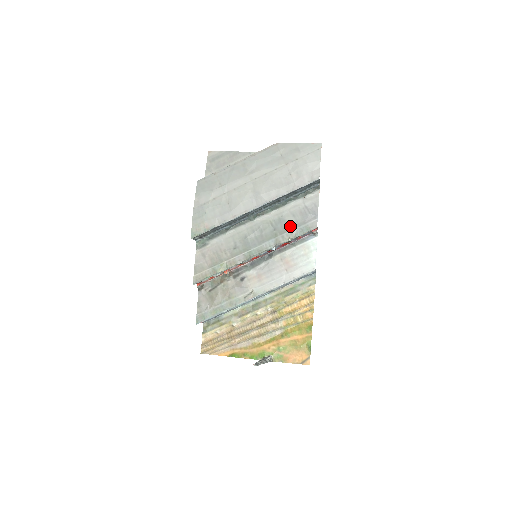
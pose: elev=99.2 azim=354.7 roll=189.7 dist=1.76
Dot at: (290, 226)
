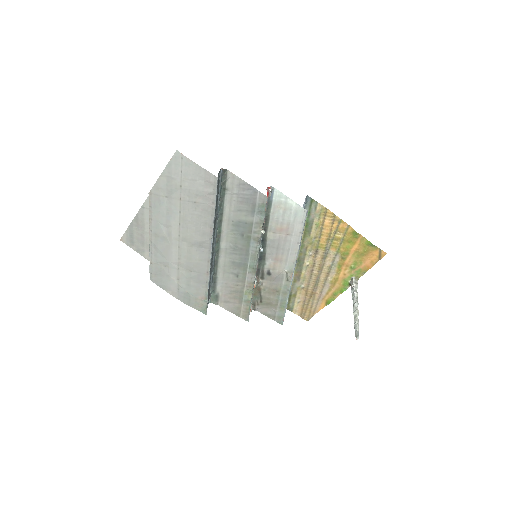
Dot at: (248, 220)
